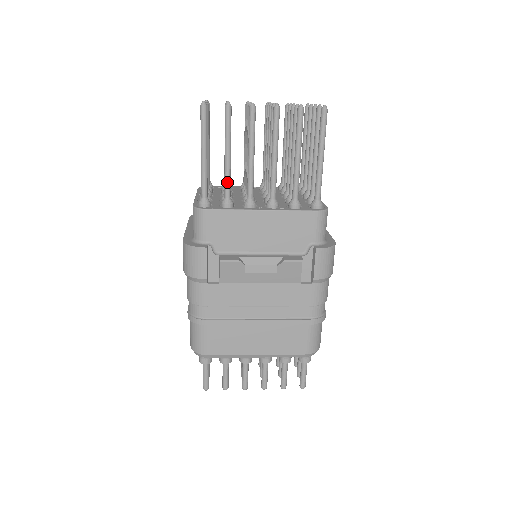
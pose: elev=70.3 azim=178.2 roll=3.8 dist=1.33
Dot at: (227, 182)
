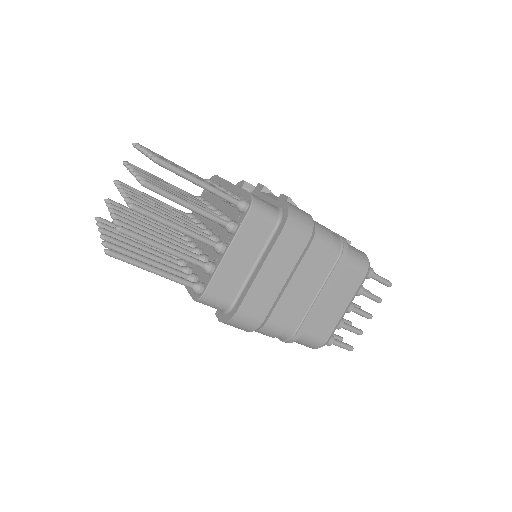
Dot at: occluded
